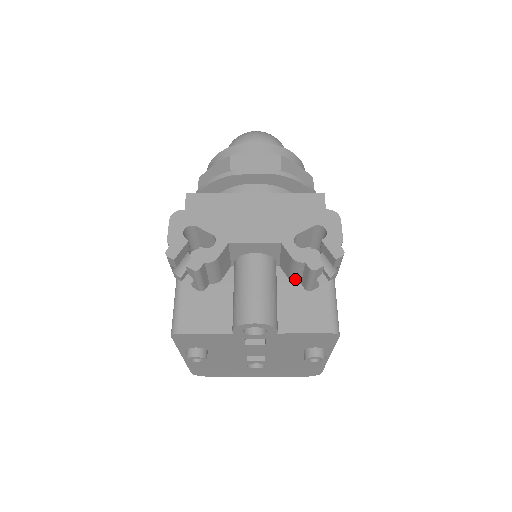
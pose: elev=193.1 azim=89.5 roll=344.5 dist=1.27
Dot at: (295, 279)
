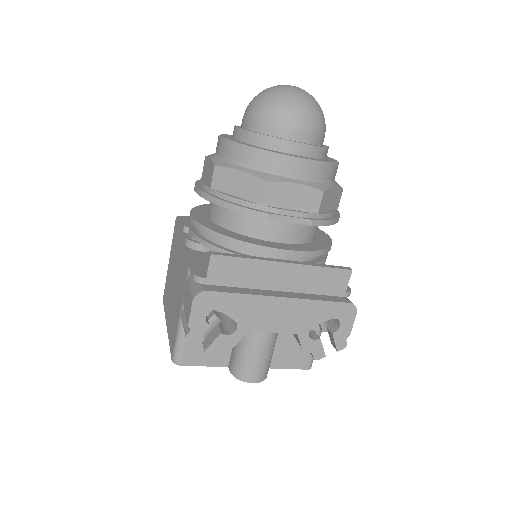
Dot at: occluded
